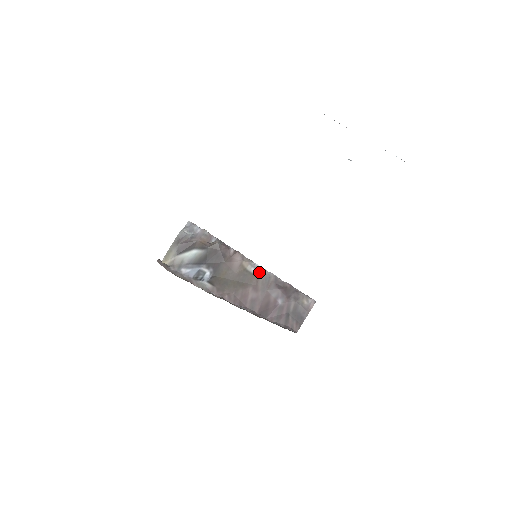
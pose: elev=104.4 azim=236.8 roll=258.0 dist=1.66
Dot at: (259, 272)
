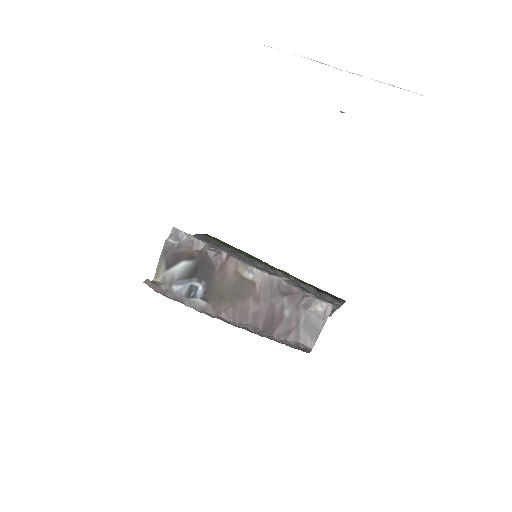
Dot at: (259, 278)
